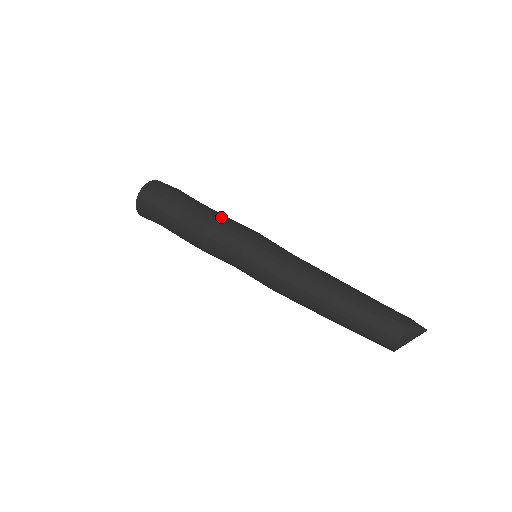
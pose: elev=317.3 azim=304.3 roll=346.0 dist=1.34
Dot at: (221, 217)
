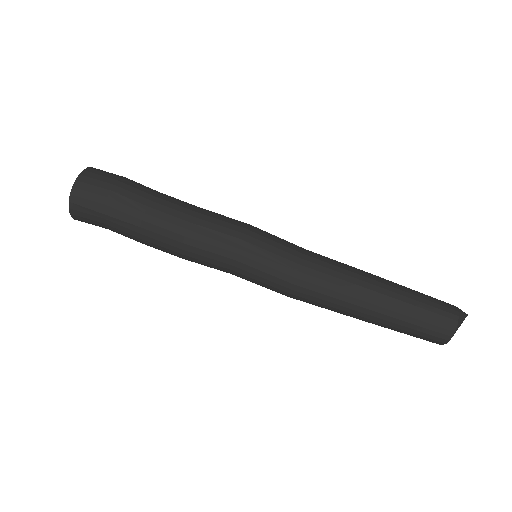
Dot at: (203, 211)
